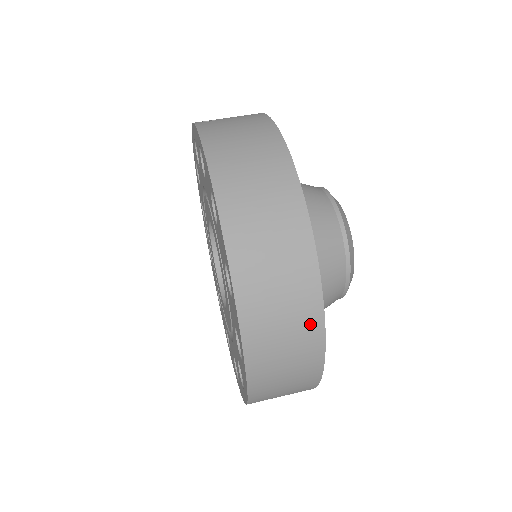
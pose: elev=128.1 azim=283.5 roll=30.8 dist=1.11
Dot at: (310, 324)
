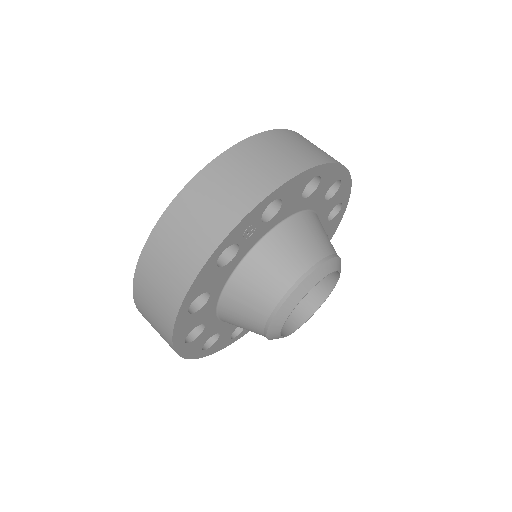
Dot at: (228, 216)
